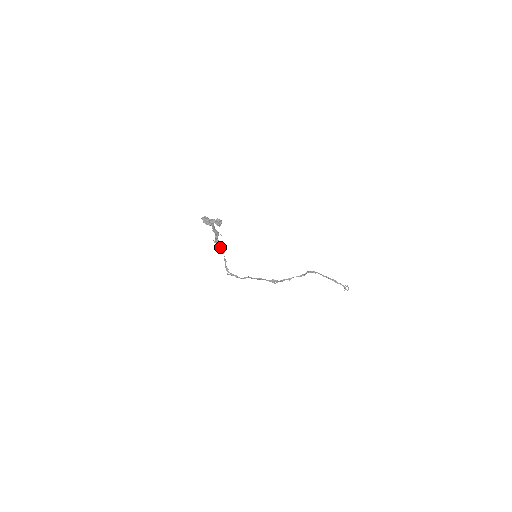
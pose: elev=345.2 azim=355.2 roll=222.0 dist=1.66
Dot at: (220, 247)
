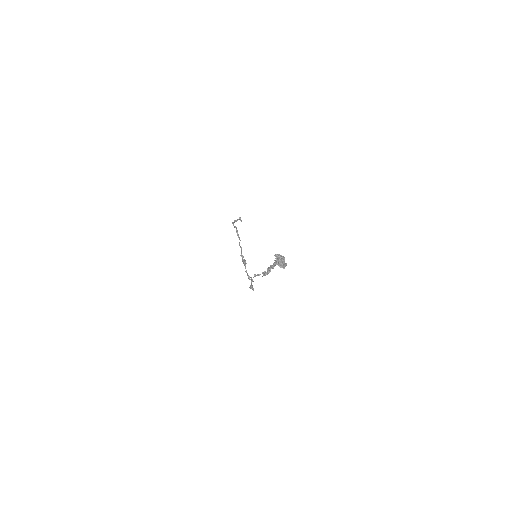
Dot at: occluded
